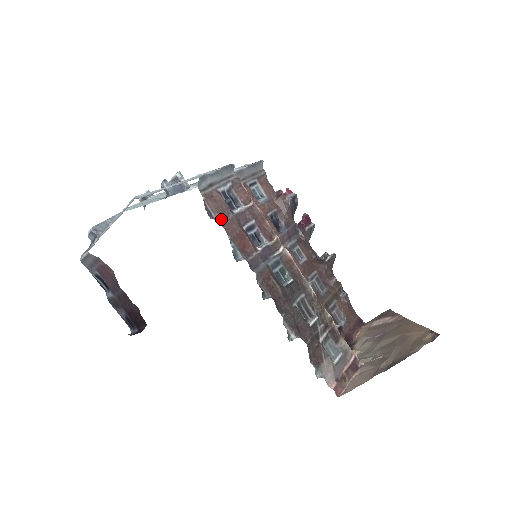
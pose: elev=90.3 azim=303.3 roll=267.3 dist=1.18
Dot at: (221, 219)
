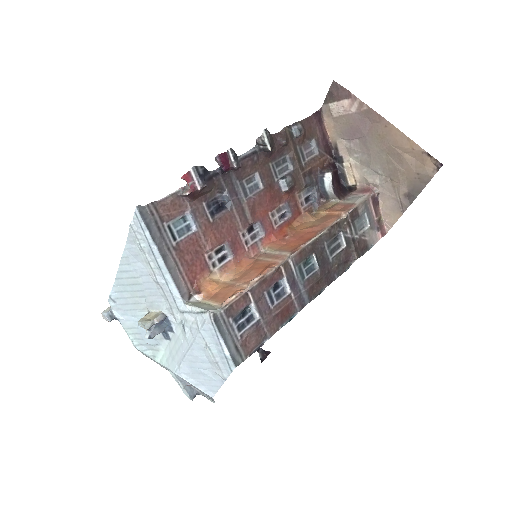
Dot at: (265, 336)
